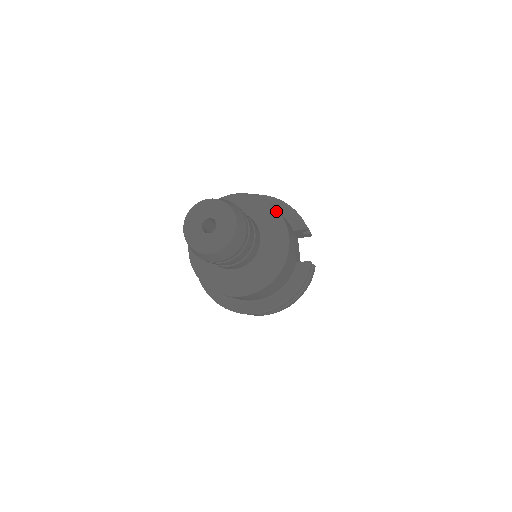
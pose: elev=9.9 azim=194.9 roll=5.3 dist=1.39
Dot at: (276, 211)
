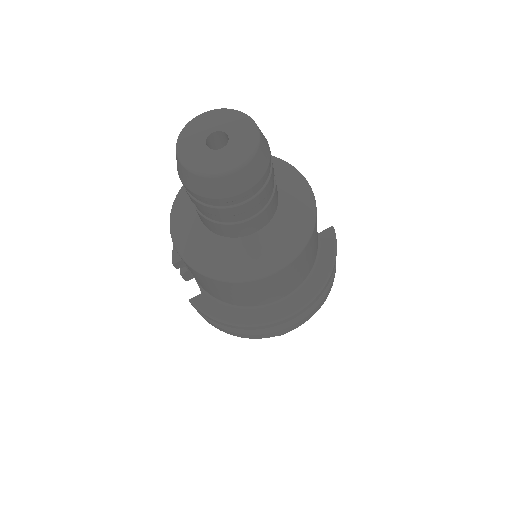
Dot at: (278, 158)
